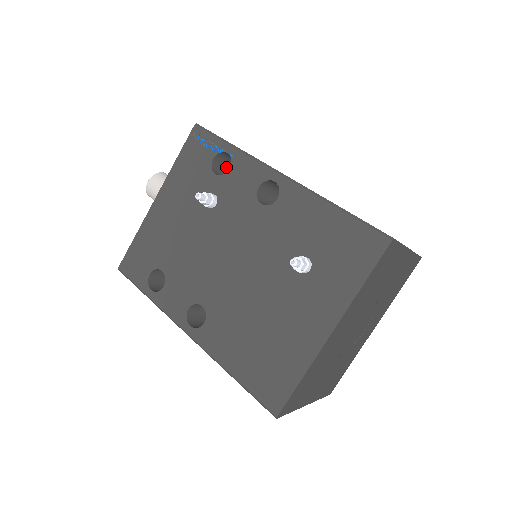
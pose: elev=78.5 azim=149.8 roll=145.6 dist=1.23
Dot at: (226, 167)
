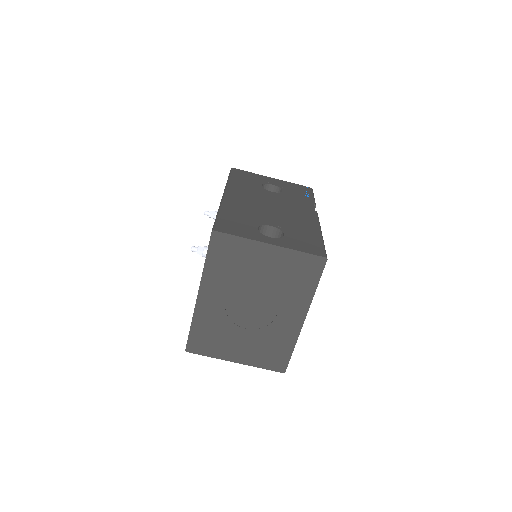
Dot at: occluded
